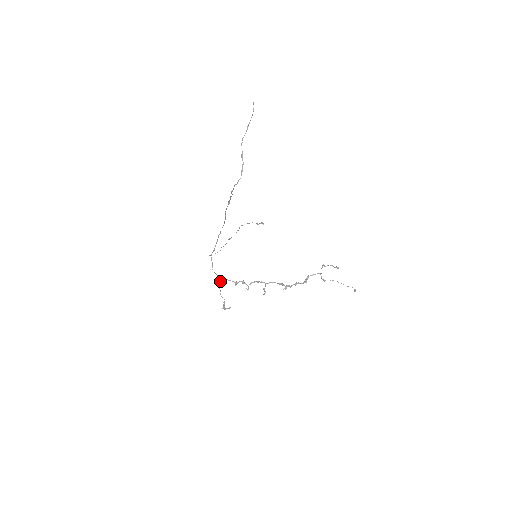
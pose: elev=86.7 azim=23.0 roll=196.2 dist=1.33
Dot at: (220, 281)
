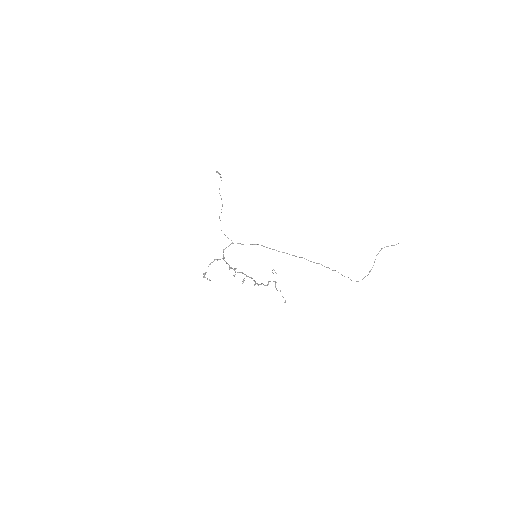
Dot at: occluded
